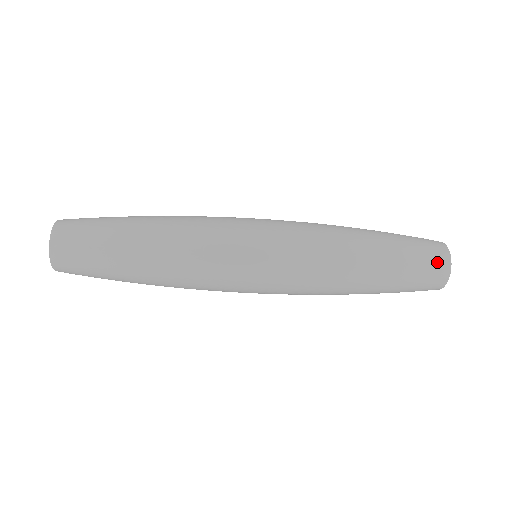
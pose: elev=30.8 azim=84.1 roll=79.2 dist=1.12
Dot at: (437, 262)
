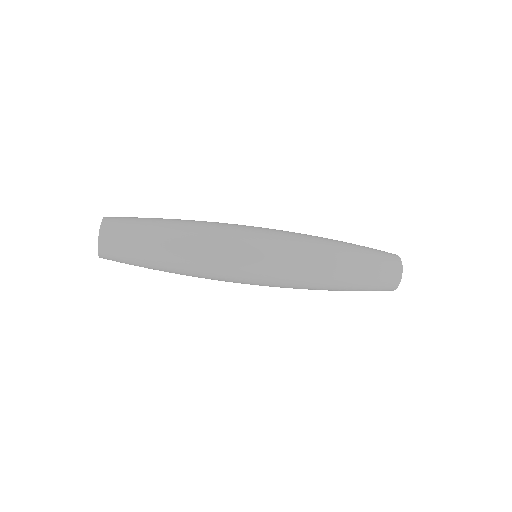
Dot at: (392, 269)
